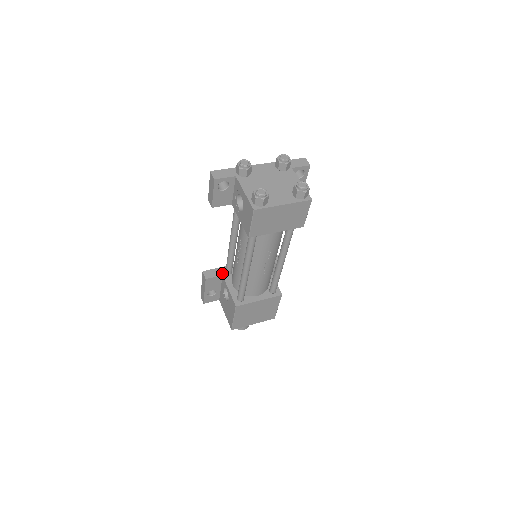
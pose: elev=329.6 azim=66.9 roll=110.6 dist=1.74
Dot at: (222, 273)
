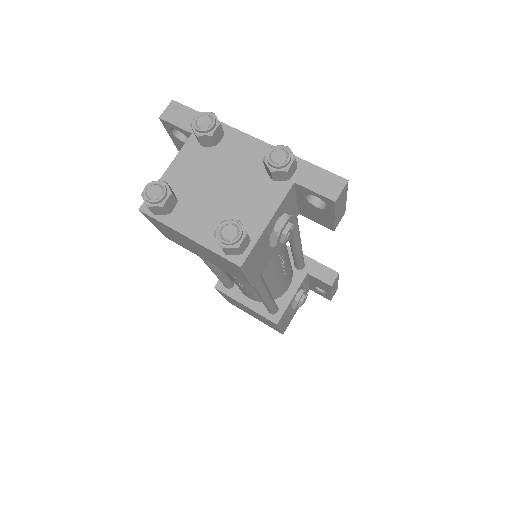
Dot at: occluded
